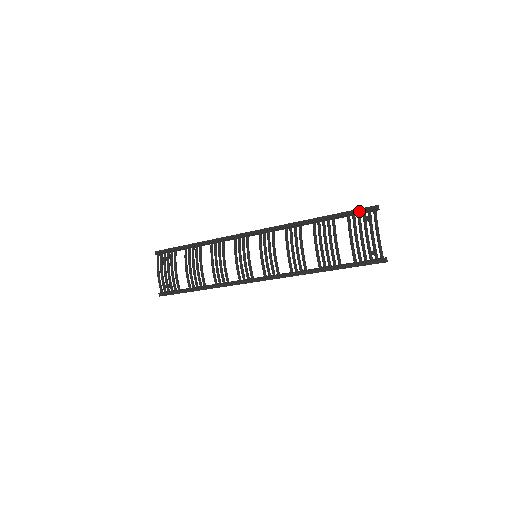
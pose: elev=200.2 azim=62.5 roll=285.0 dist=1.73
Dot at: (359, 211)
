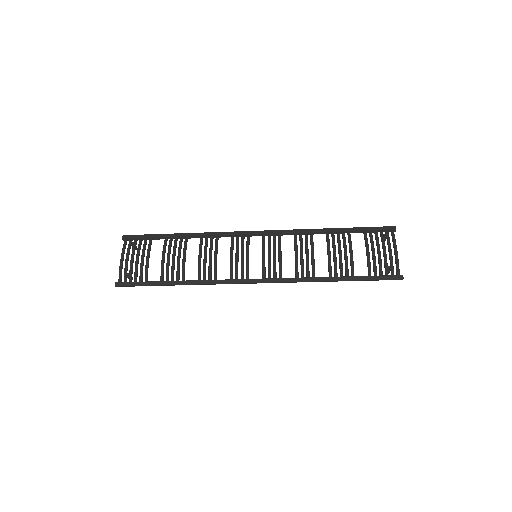
Dot at: (377, 228)
